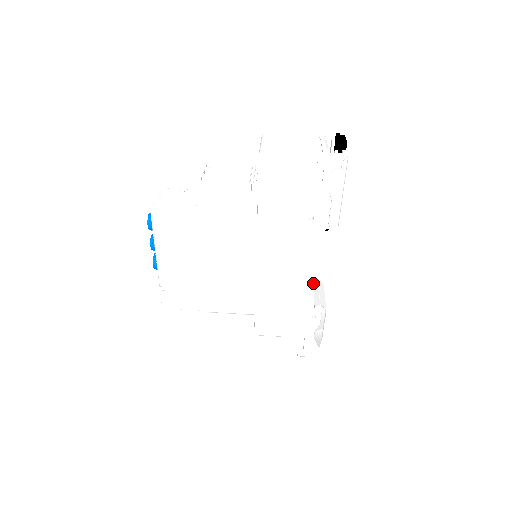
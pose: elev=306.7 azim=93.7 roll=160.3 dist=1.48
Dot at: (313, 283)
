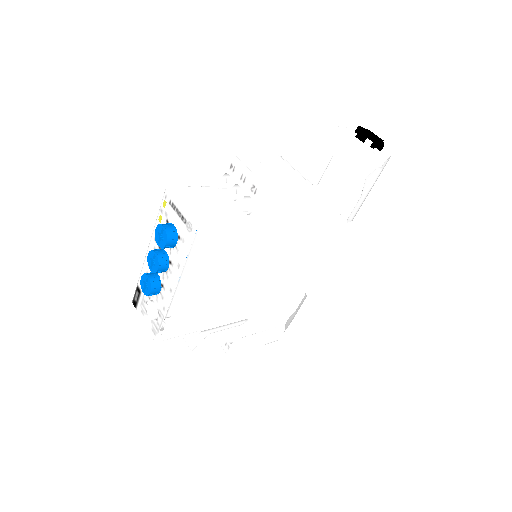
Dot at: (310, 275)
